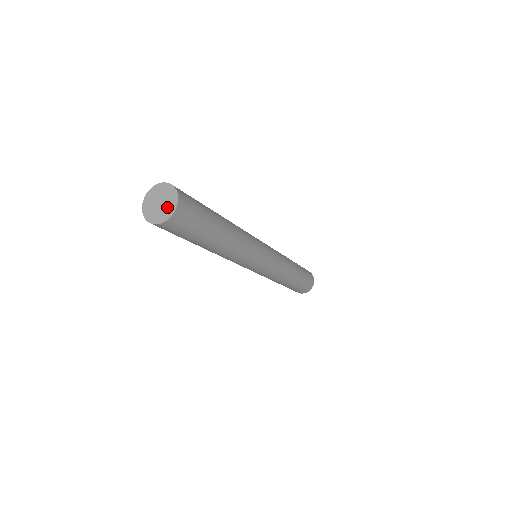
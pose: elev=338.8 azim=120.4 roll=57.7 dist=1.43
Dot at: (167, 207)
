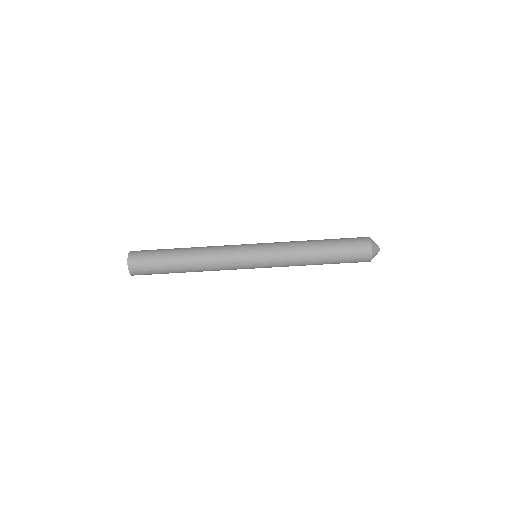
Dot at: occluded
